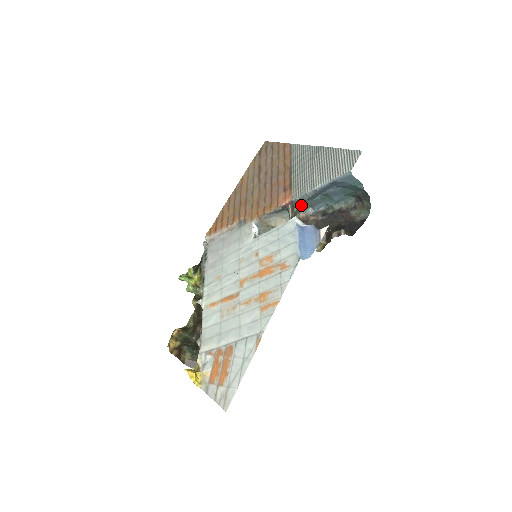
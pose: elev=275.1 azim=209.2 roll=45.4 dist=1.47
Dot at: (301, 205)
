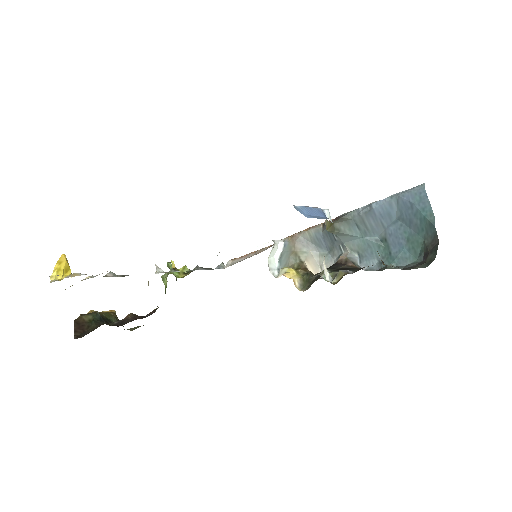
Dot at: (345, 223)
